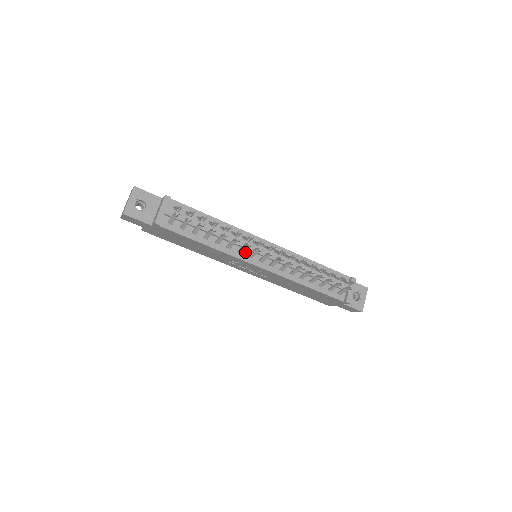
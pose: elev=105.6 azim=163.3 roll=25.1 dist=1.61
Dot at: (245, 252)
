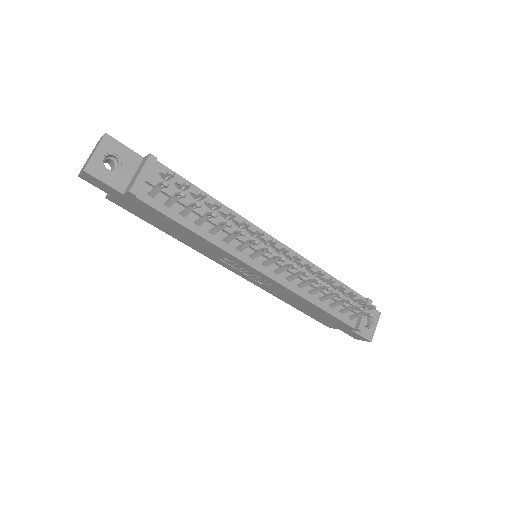
Dot at: (246, 250)
